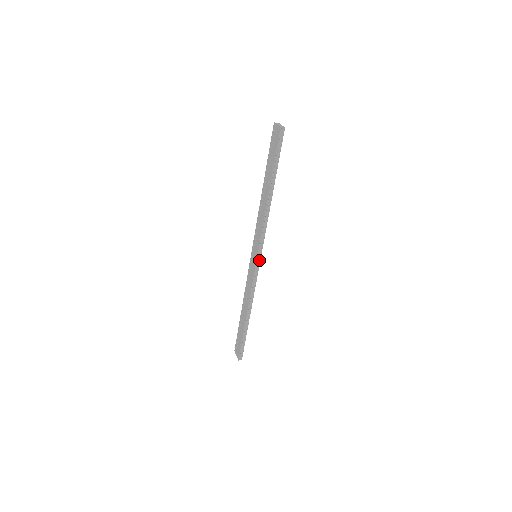
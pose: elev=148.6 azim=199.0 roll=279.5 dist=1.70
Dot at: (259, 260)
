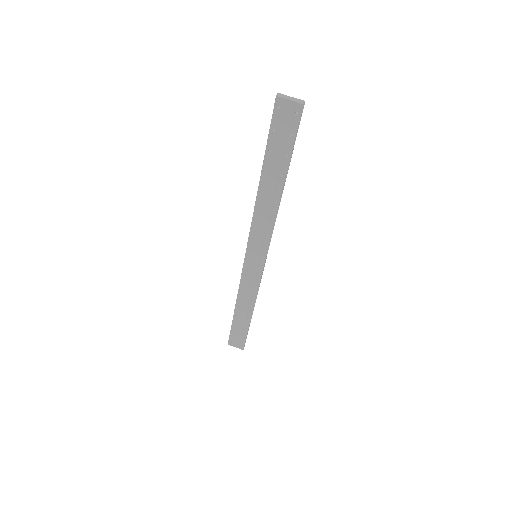
Dot at: (265, 259)
